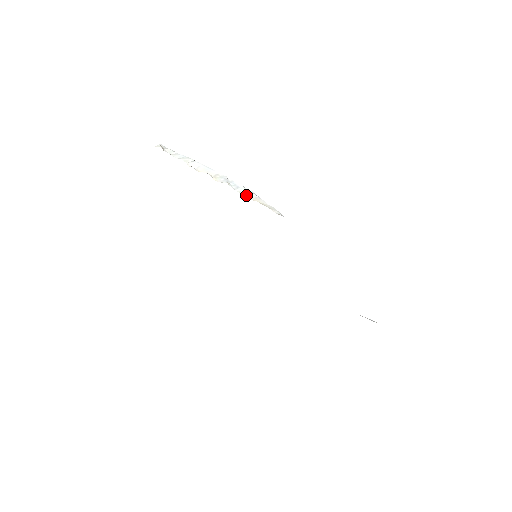
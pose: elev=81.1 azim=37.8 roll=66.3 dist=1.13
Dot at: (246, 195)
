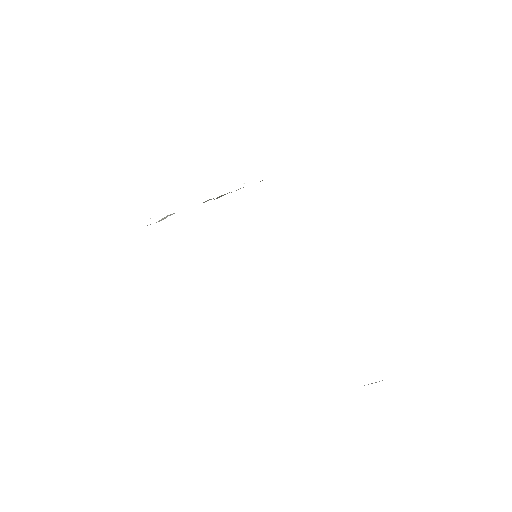
Dot at: occluded
